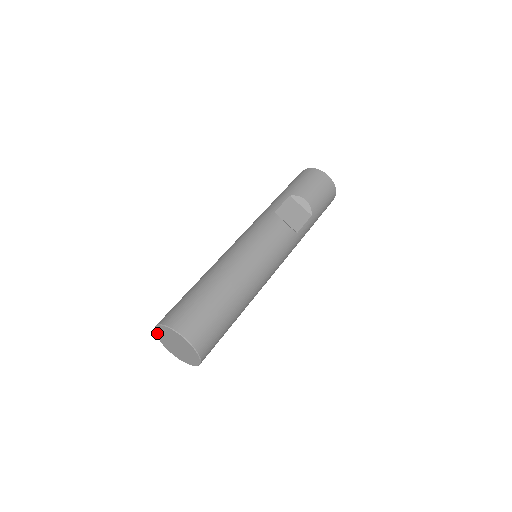
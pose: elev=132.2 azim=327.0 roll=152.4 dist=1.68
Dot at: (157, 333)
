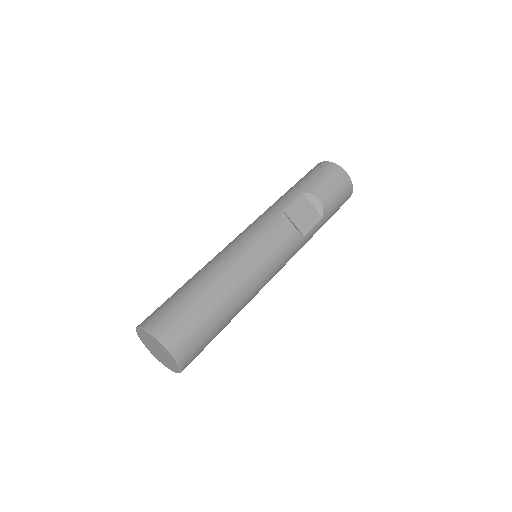
Dot at: (138, 333)
